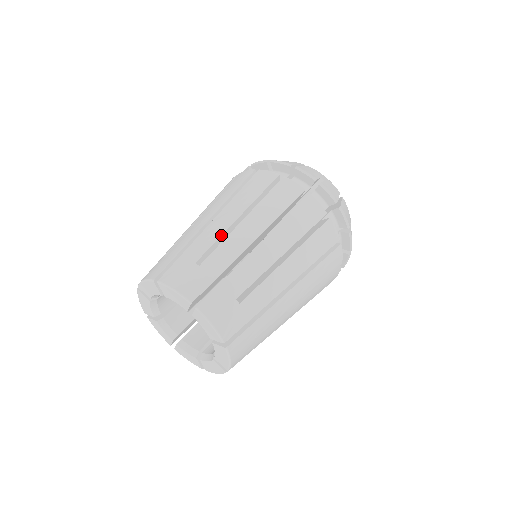
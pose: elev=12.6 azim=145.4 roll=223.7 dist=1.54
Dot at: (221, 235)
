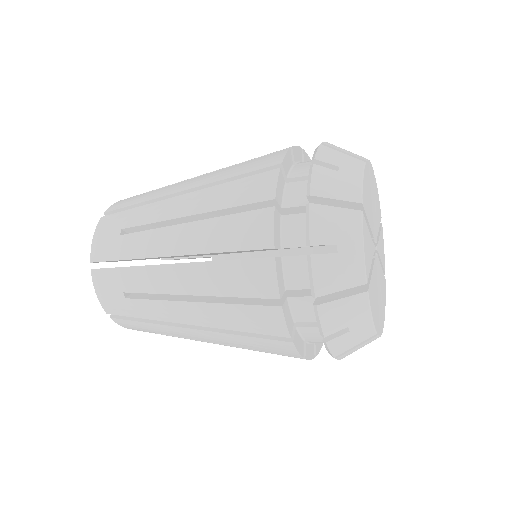
Dot at: occluded
